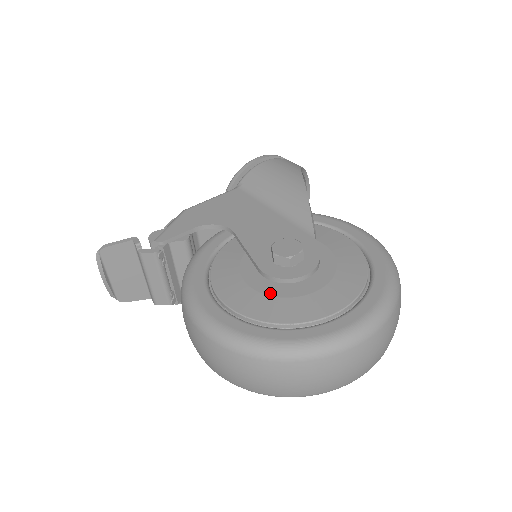
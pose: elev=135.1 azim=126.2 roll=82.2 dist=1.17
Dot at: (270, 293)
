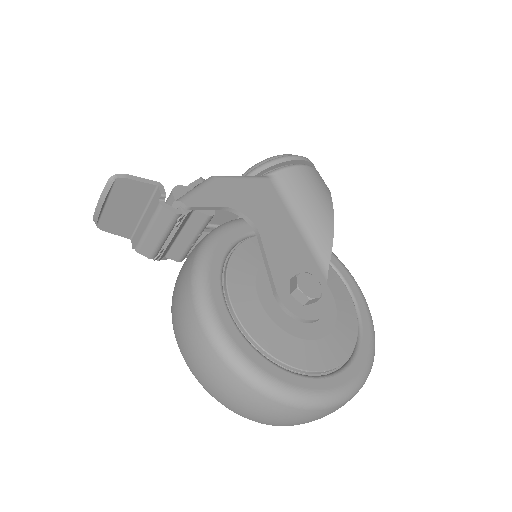
Dot at: (279, 323)
